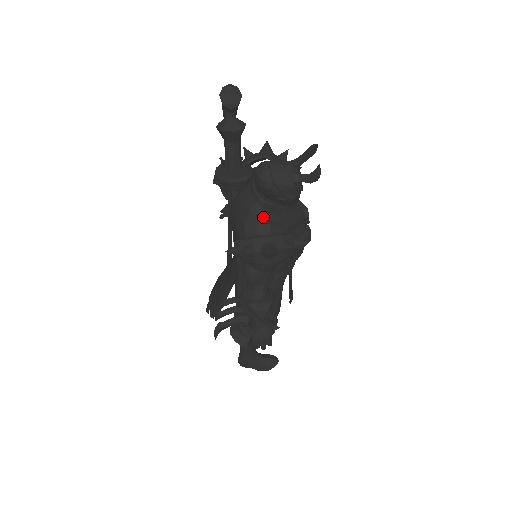
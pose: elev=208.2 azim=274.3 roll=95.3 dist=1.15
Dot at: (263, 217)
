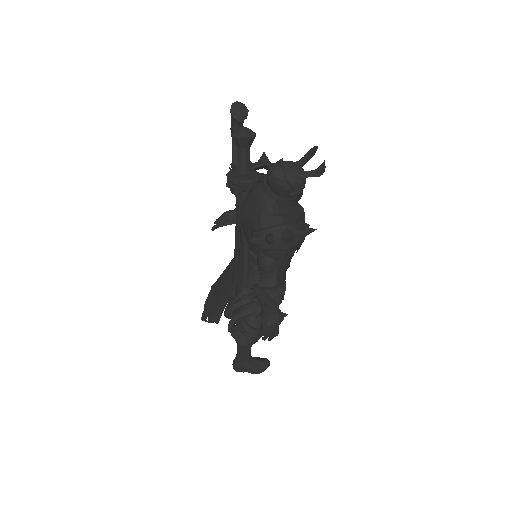
Dot at: (276, 210)
